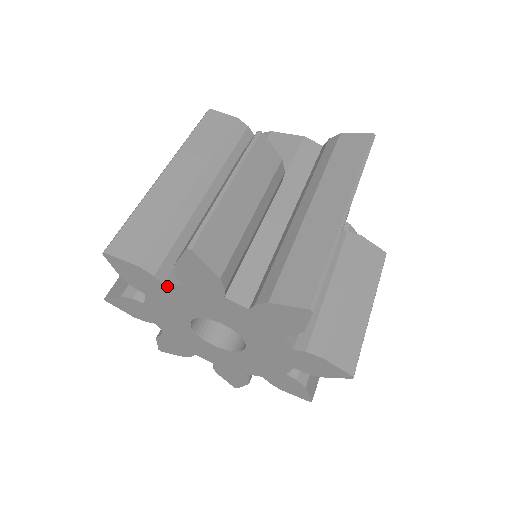
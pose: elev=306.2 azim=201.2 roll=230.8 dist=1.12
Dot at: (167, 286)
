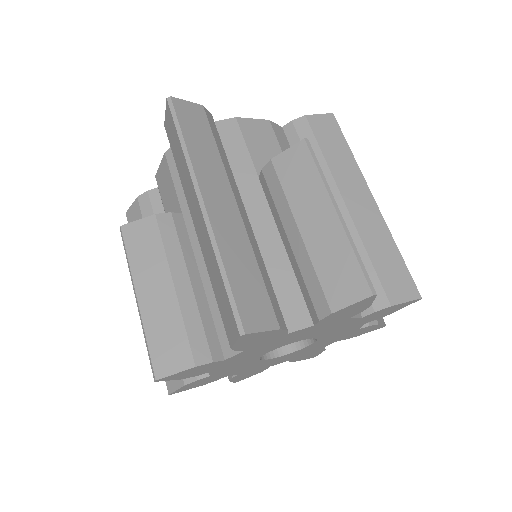
Dot at: (291, 333)
